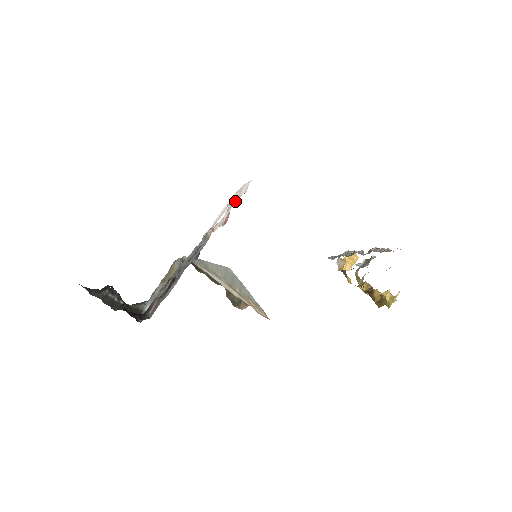
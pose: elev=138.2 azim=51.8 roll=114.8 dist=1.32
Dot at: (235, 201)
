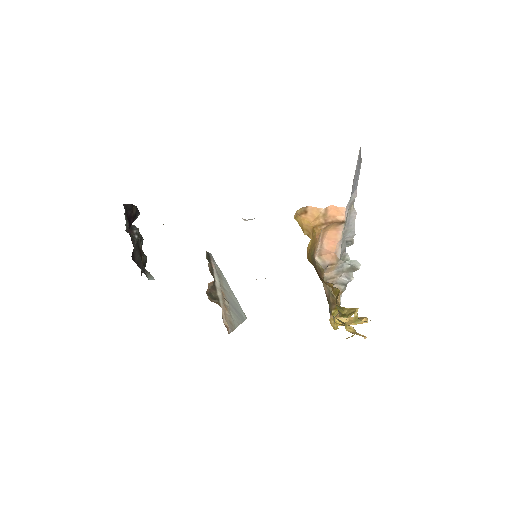
Dot at: occluded
